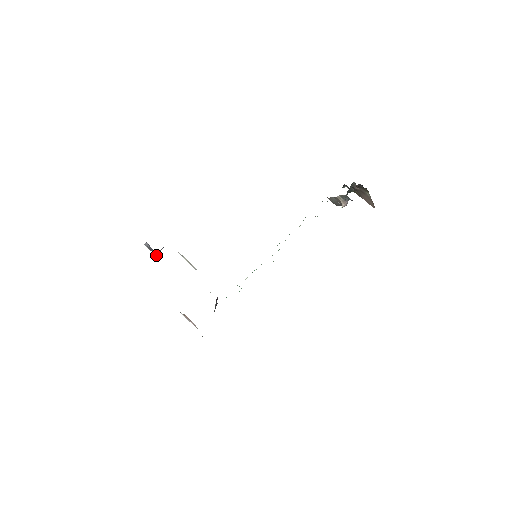
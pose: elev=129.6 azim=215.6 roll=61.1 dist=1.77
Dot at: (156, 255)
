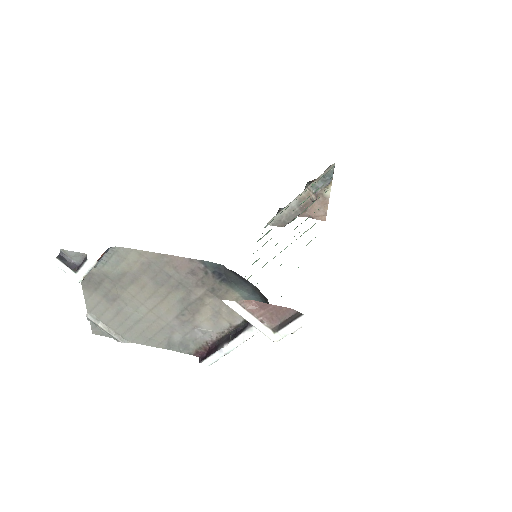
Dot at: (82, 279)
